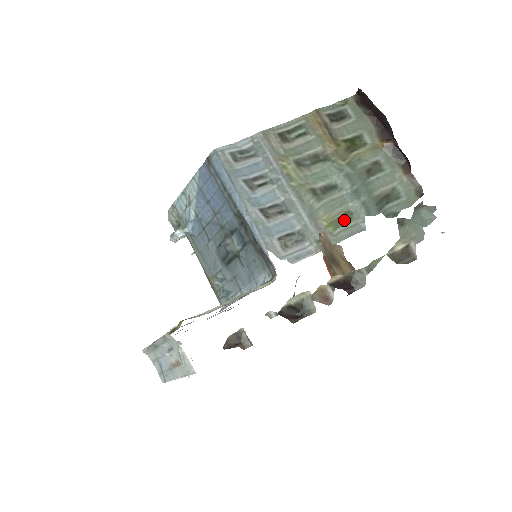
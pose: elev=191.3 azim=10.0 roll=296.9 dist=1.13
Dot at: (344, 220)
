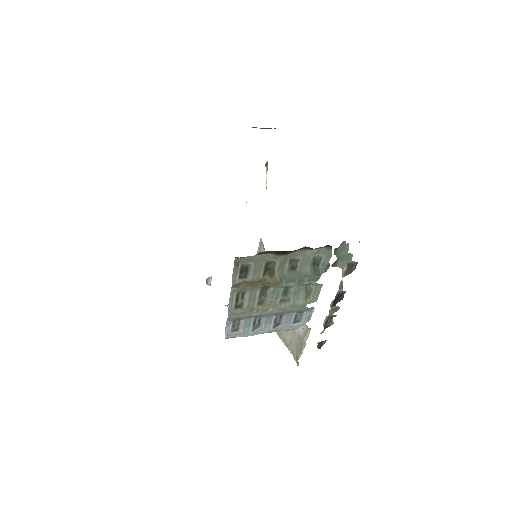
Dot at: (309, 292)
